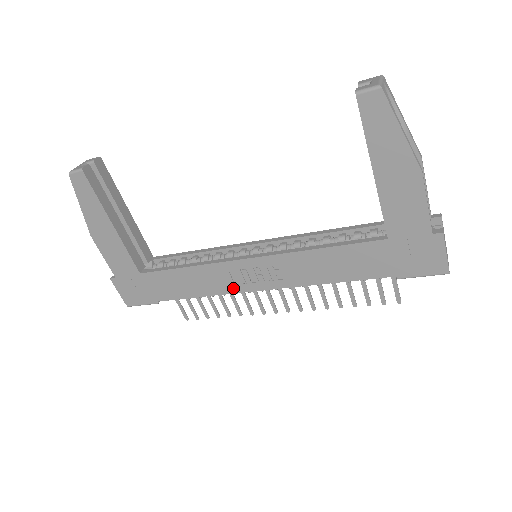
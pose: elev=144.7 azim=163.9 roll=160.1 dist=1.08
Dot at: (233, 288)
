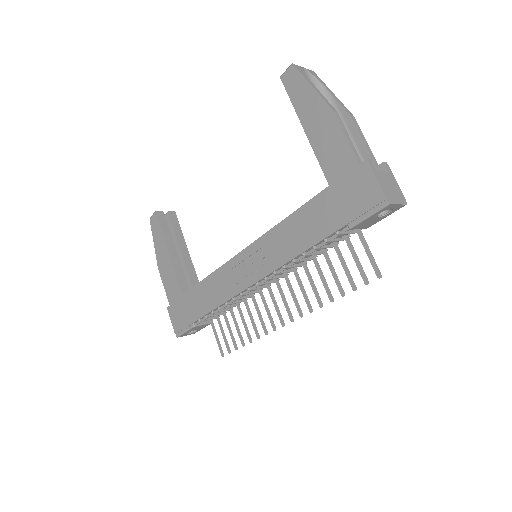
Dot at: (237, 288)
